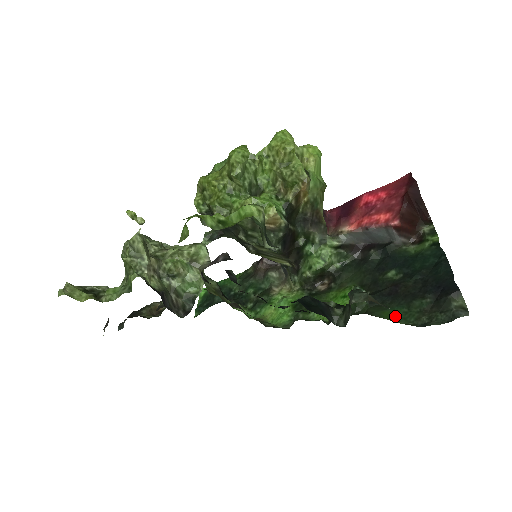
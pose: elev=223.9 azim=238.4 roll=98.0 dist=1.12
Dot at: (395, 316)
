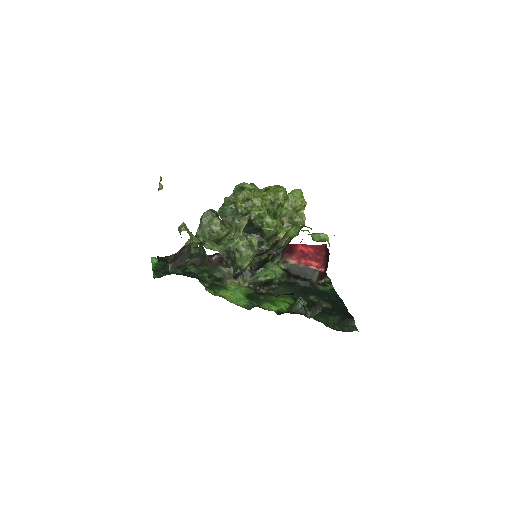
Dot at: (322, 321)
